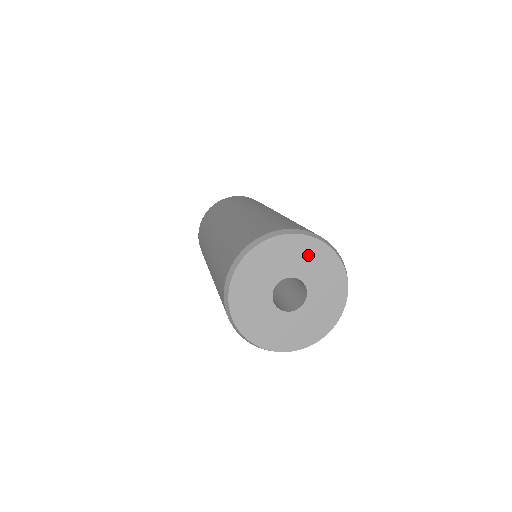
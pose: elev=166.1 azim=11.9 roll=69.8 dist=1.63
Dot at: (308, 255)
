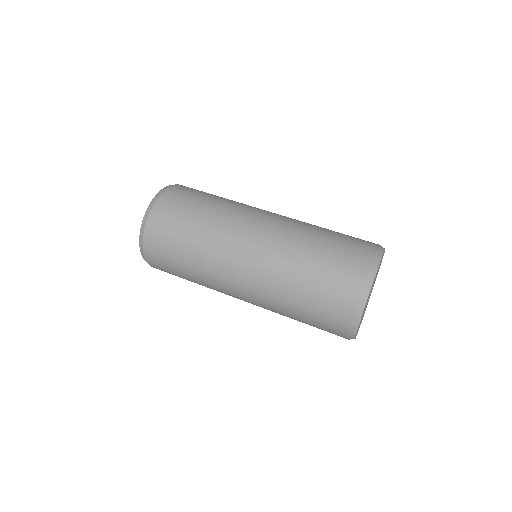
Dot at: occluded
